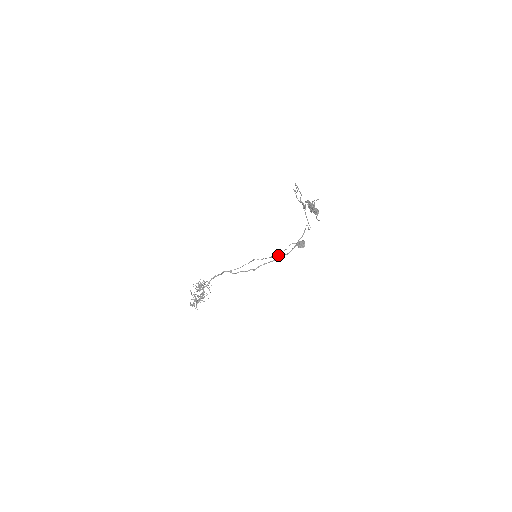
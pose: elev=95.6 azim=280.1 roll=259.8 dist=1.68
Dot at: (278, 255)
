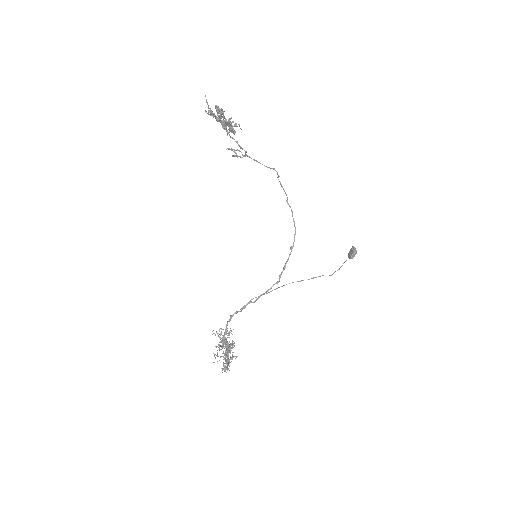
Dot at: occluded
